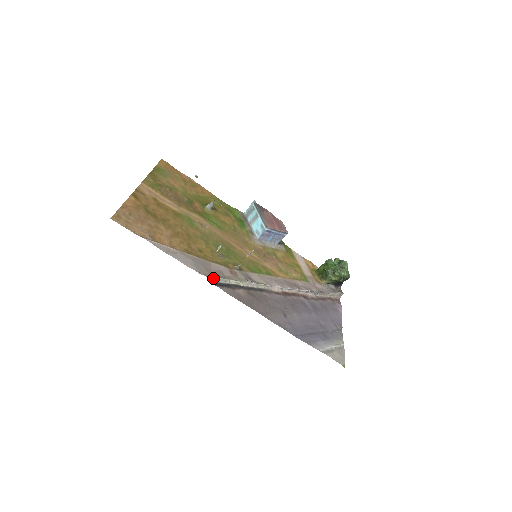
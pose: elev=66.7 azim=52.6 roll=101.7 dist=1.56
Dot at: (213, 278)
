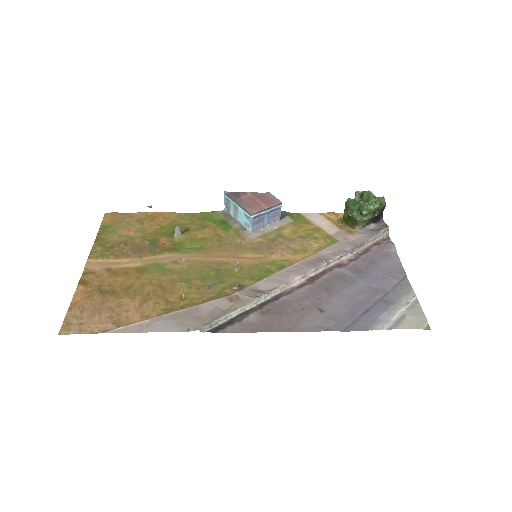
Dot at: (208, 326)
